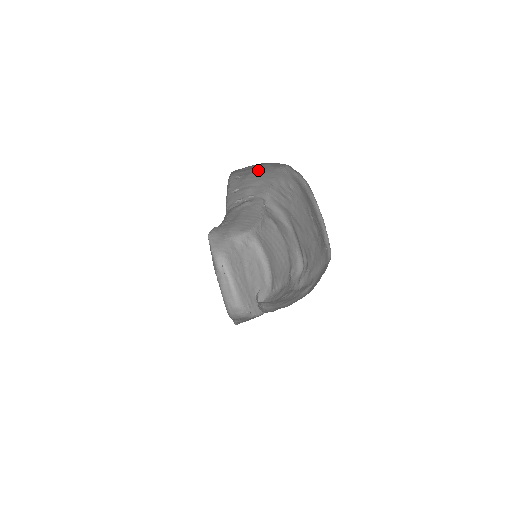
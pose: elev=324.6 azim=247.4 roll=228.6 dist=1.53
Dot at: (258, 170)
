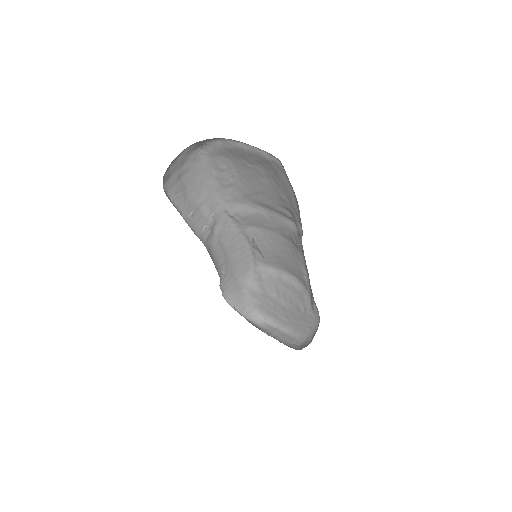
Dot at: (188, 178)
